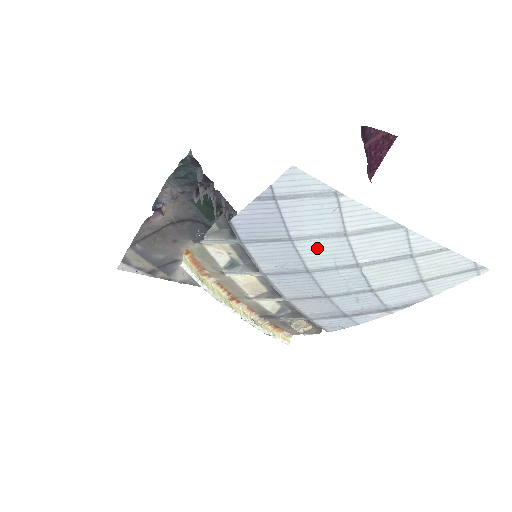
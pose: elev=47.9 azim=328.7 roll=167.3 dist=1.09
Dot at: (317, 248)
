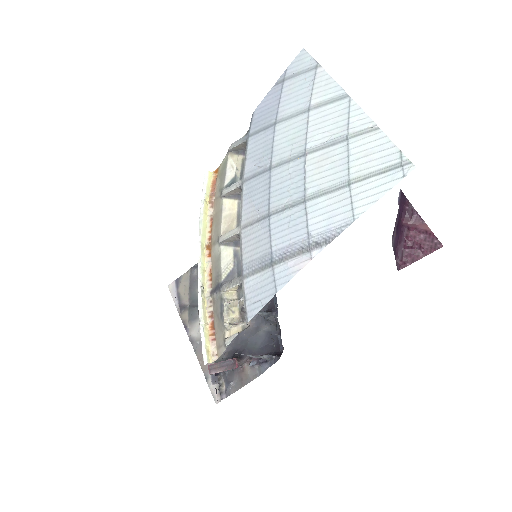
Dot at: (287, 131)
